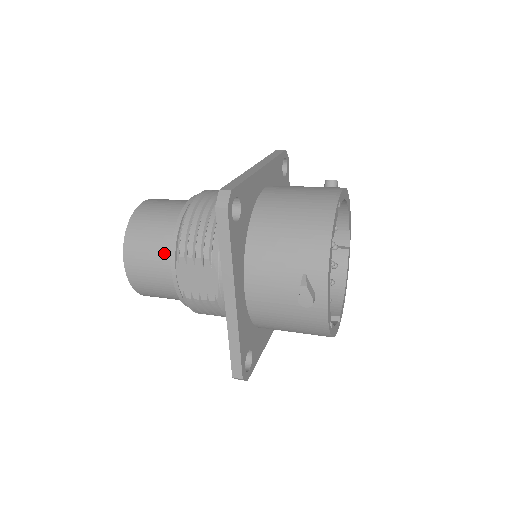
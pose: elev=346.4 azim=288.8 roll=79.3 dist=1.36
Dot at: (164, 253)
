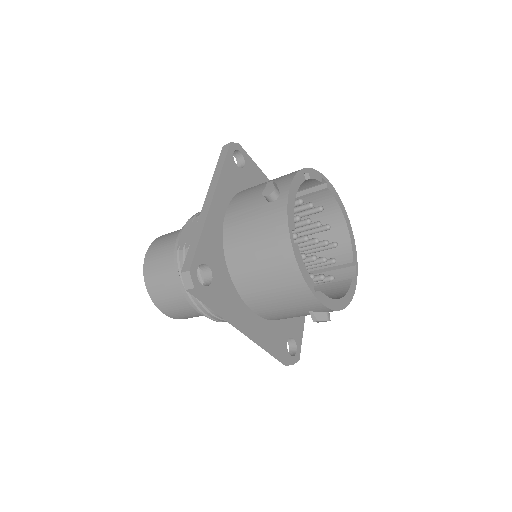
Dot at: occluded
